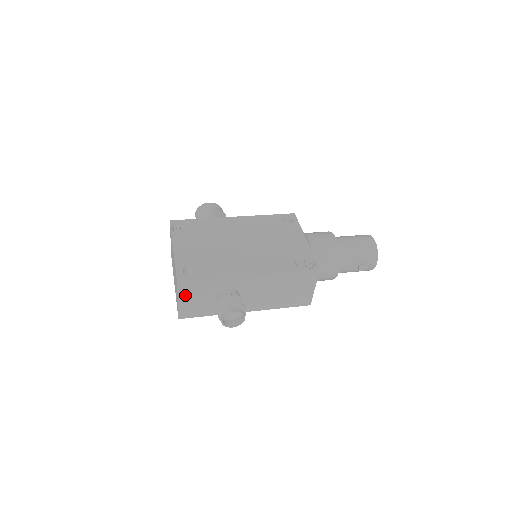
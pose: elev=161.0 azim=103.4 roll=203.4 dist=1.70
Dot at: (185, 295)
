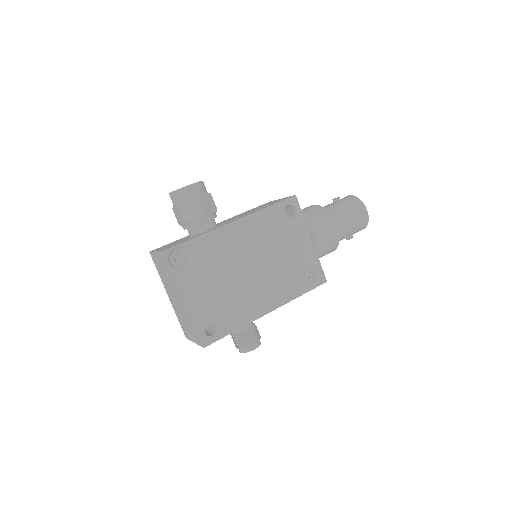
Dot at: occluded
